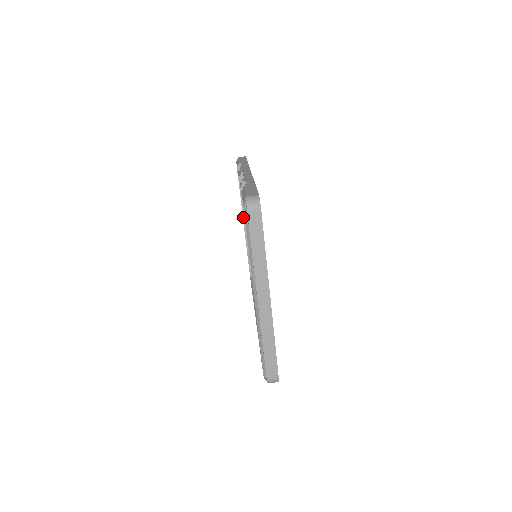
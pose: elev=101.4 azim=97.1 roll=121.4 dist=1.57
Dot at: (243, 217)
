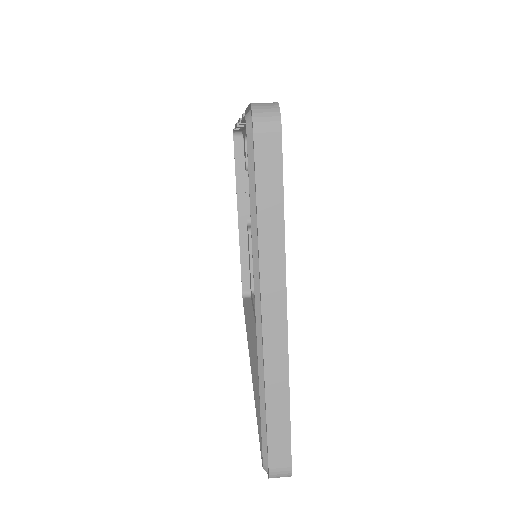
Dot at: (238, 212)
